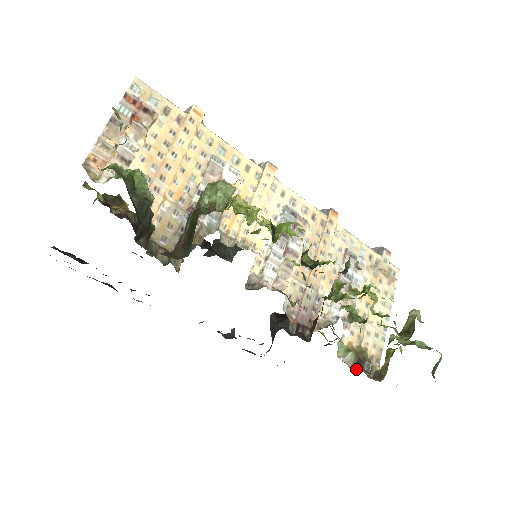
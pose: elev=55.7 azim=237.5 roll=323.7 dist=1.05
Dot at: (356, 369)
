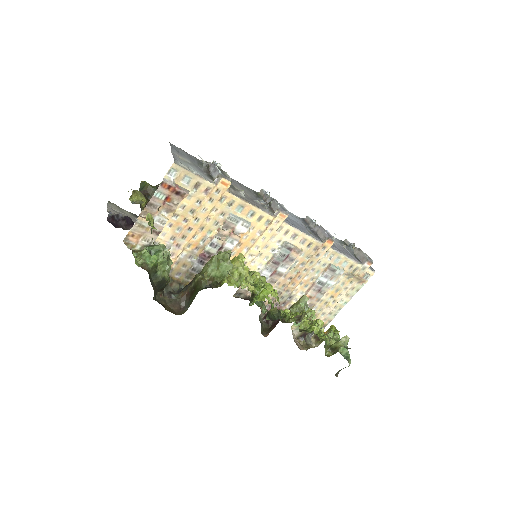
Dot at: (299, 340)
